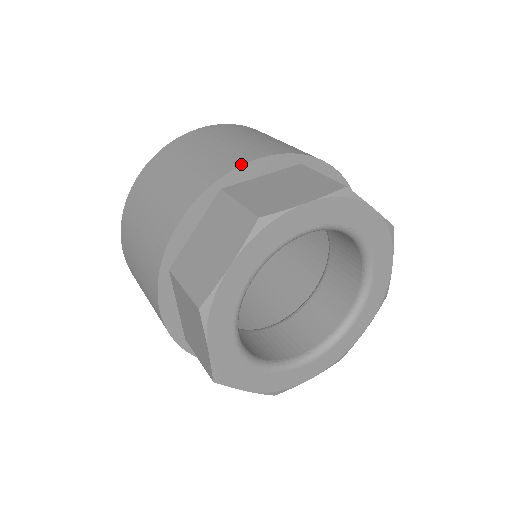
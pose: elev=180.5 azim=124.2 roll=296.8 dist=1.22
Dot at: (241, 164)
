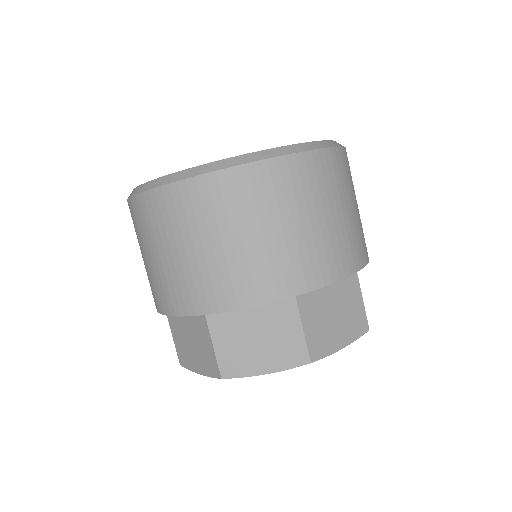
Dot at: (224, 310)
